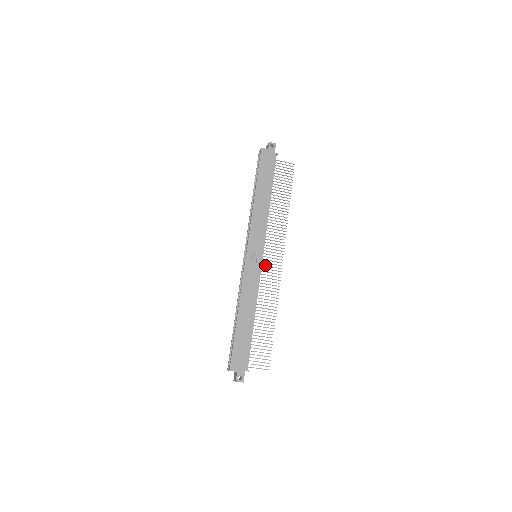
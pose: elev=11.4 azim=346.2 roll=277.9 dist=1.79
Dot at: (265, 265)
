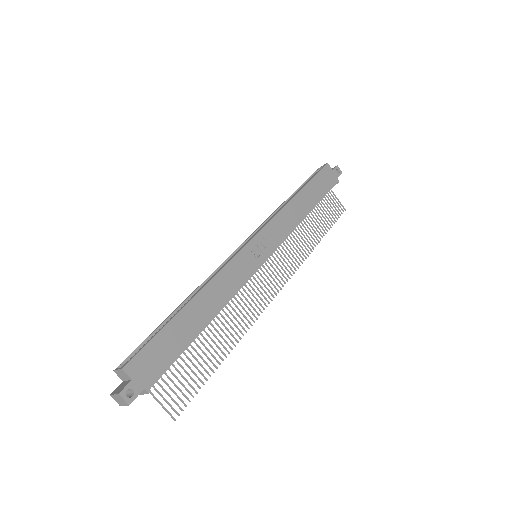
Dot at: occluded
